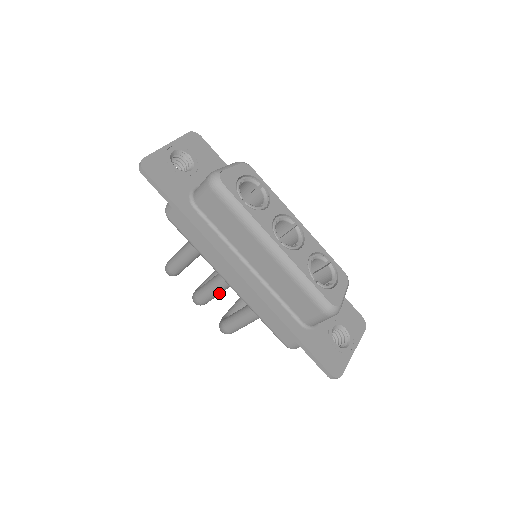
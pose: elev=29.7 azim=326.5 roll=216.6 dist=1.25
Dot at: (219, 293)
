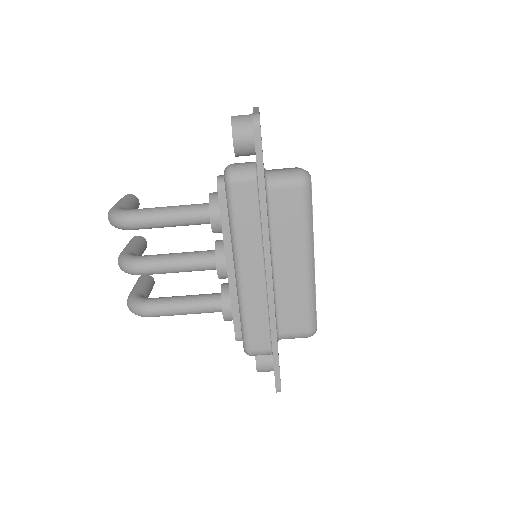
Dot at: (177, 272)
